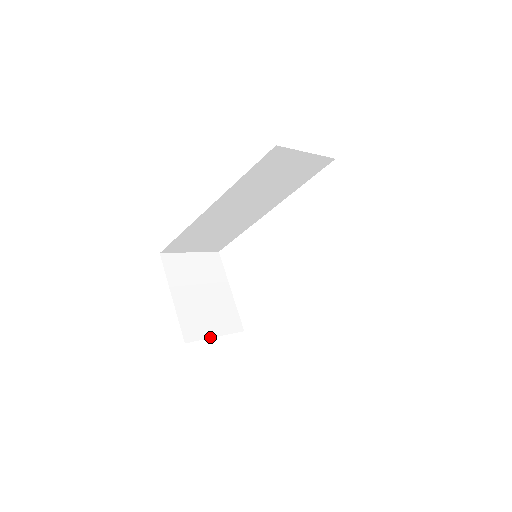
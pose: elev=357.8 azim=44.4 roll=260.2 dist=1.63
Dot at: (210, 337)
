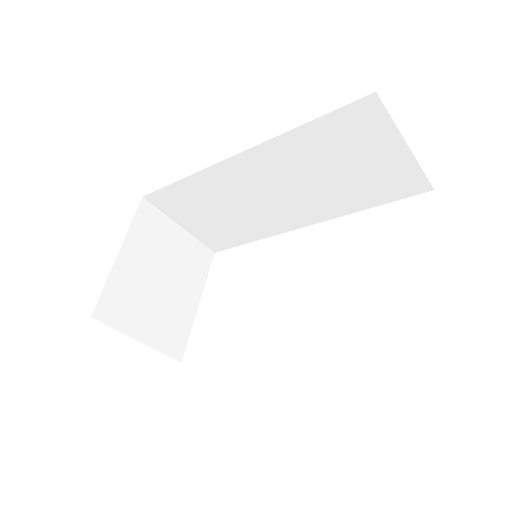
Dot at: (131, 335)
